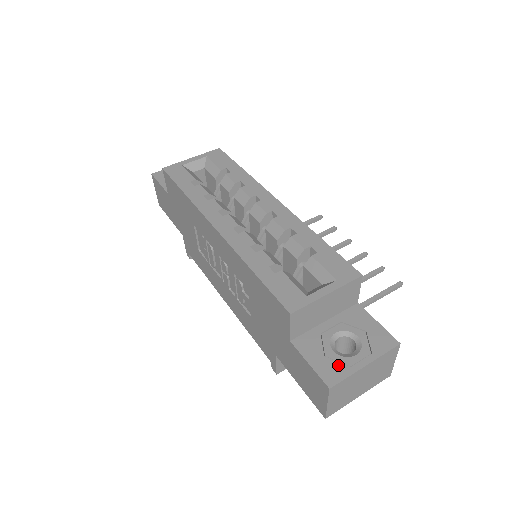
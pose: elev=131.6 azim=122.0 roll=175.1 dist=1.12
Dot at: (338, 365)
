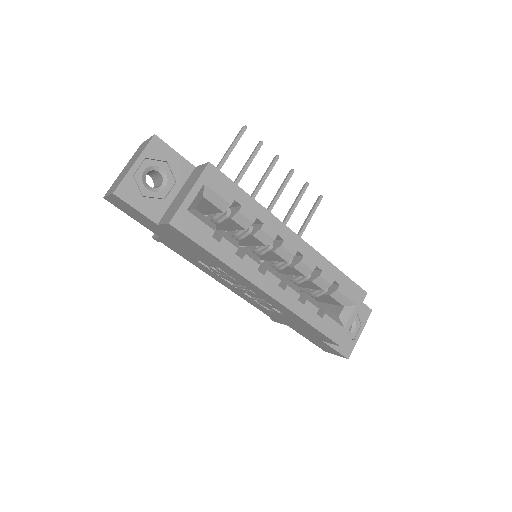
Dot at: (349, 343)
